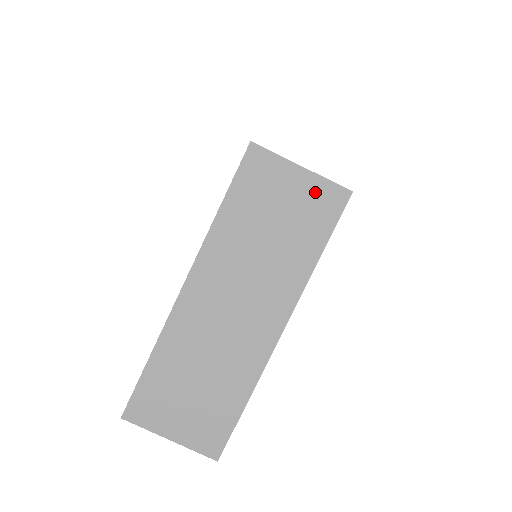
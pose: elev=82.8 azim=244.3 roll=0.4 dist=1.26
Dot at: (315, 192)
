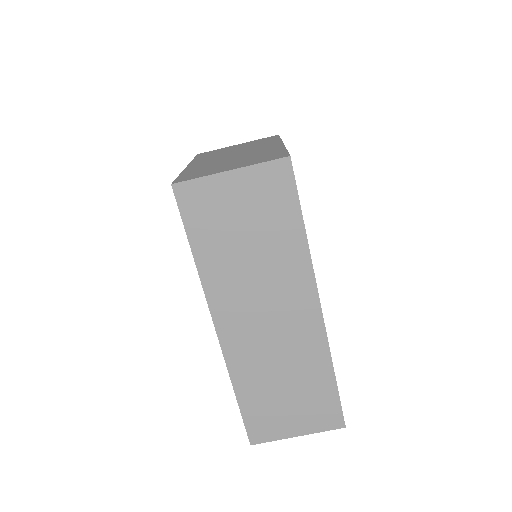
Dot at: (258, 182)
